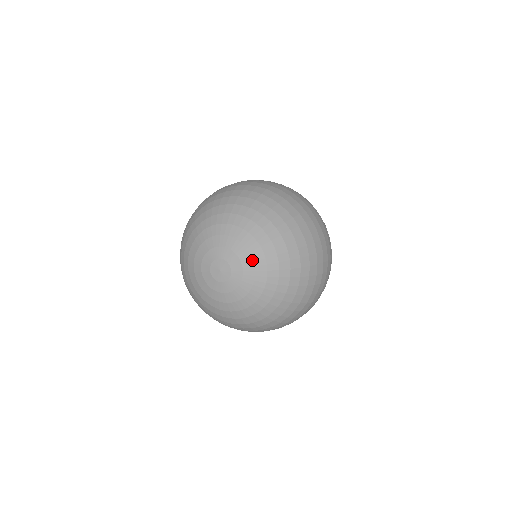
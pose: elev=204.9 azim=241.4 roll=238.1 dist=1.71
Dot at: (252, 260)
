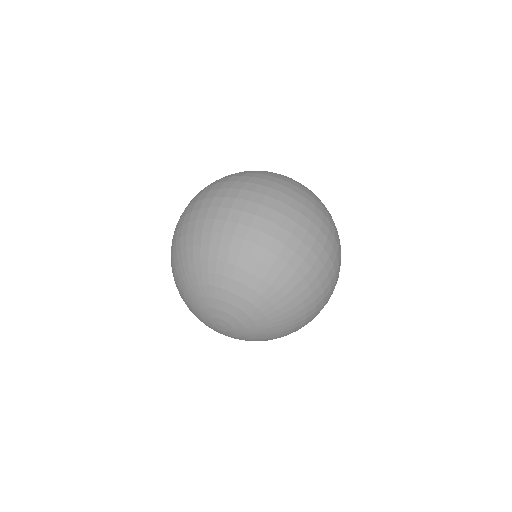
Dot at: (222, 302)
